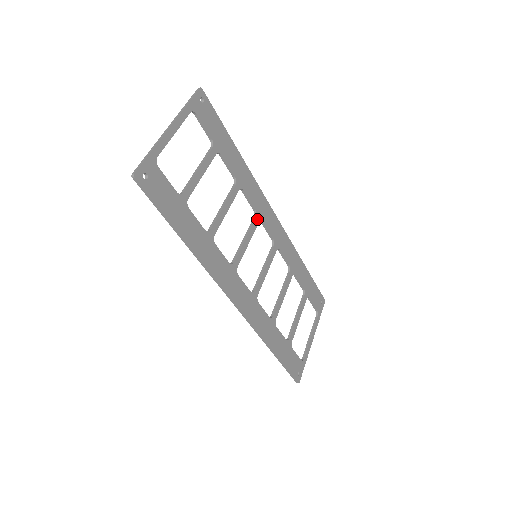
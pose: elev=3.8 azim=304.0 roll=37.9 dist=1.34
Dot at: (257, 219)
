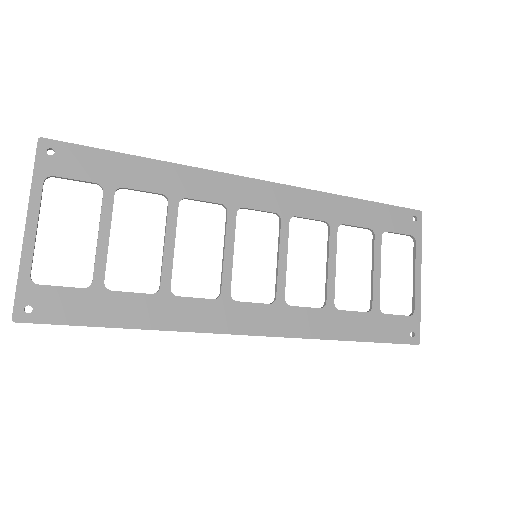
Dot at: (231, 212)
